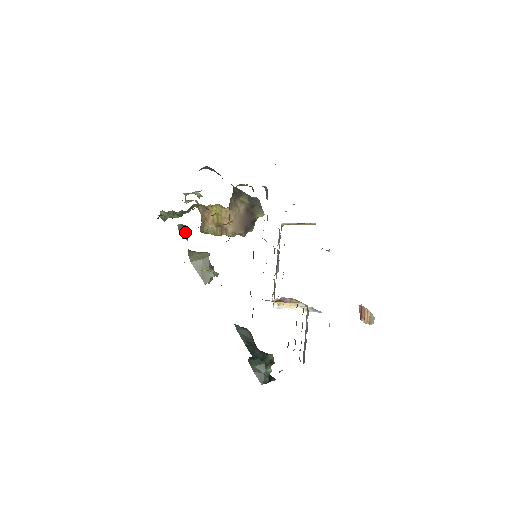
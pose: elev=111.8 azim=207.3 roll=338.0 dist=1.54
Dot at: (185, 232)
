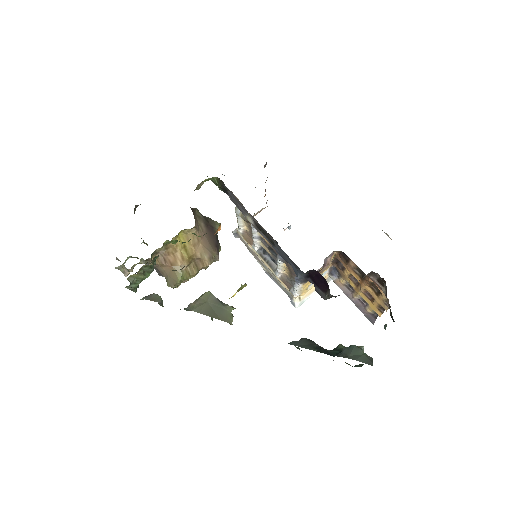
Dot at: (158, 297)
